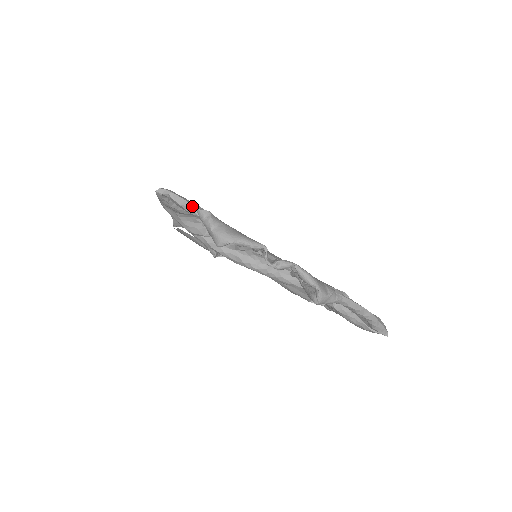
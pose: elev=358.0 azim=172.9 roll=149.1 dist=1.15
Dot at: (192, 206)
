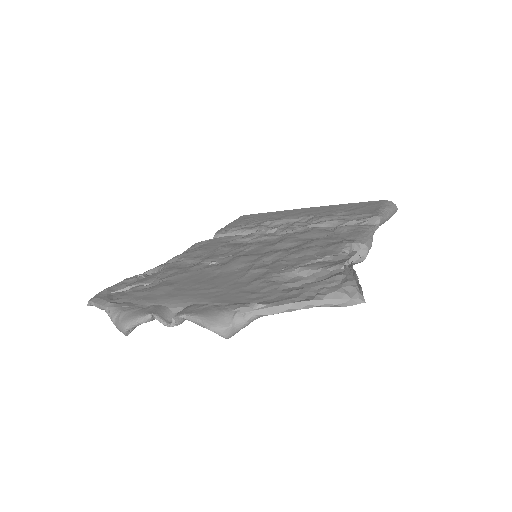
Dot at: (103, 307)
